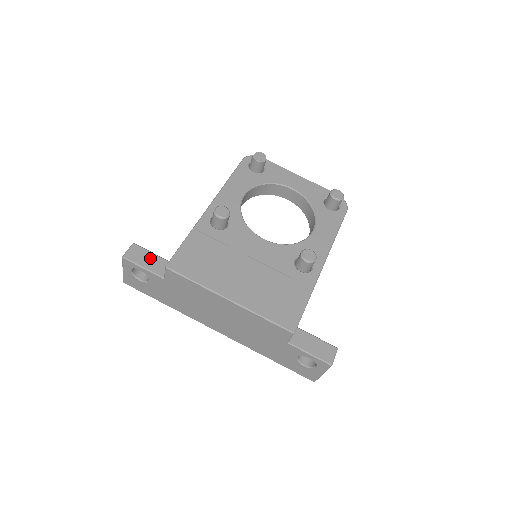
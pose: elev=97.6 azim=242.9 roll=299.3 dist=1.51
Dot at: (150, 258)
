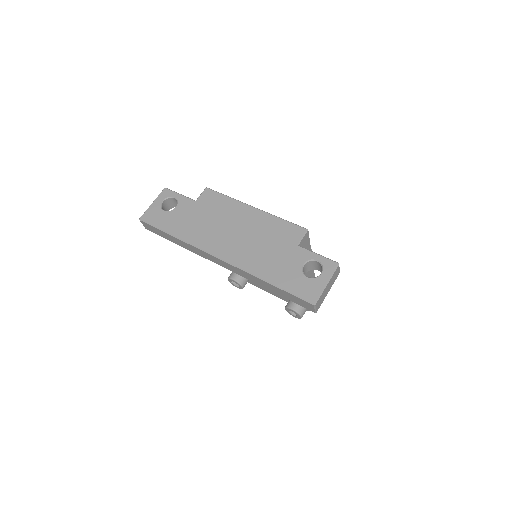
Dot at: occluded
